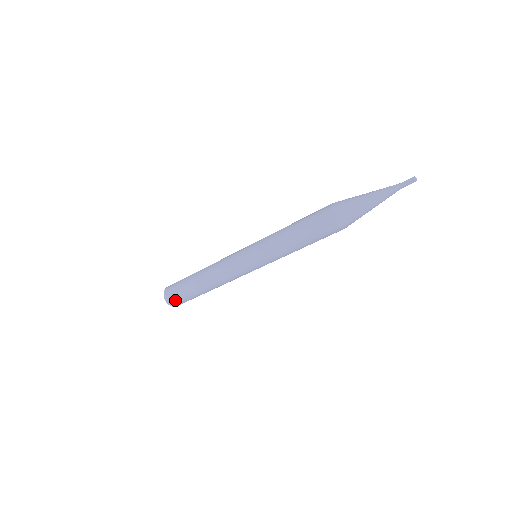
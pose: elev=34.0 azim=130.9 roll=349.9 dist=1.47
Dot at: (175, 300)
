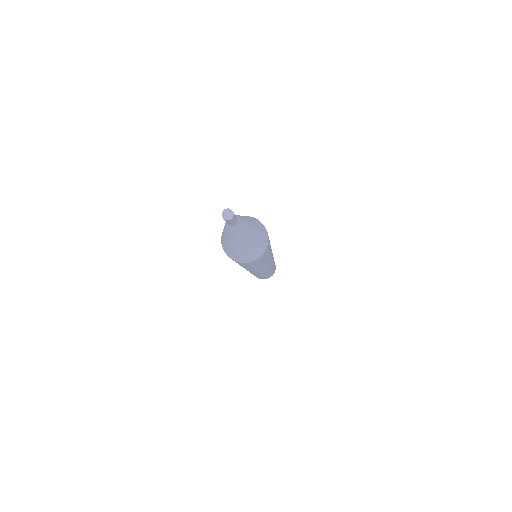
Dot at: occluded
